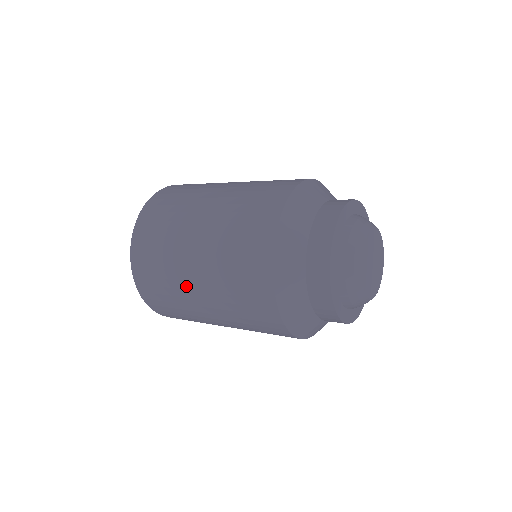
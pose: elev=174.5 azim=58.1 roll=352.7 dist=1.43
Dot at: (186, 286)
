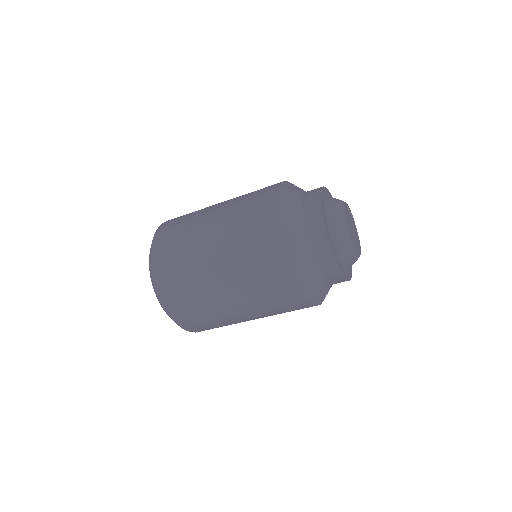
Dot at: (201, 233)
